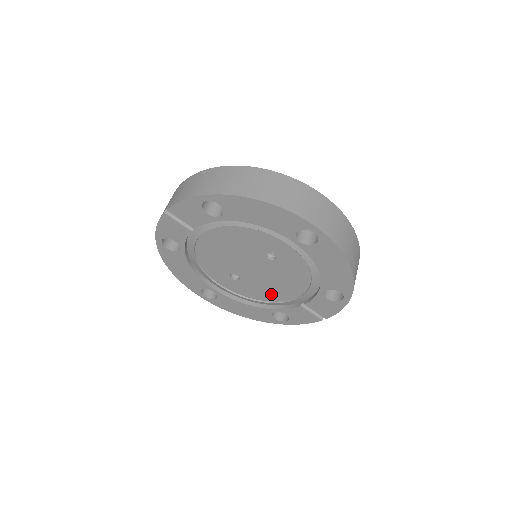
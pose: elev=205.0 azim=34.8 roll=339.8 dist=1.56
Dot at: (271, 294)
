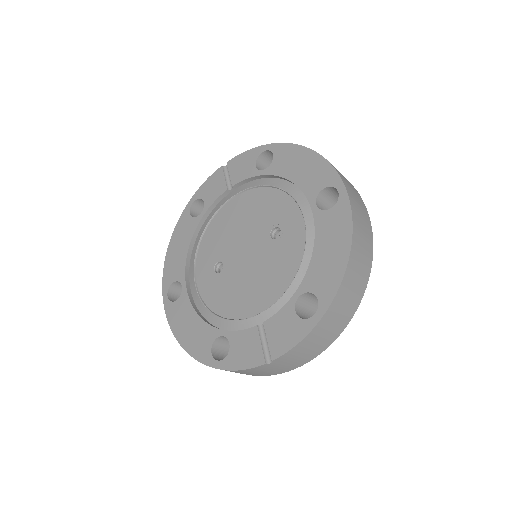
Dot at: (236, 303)
